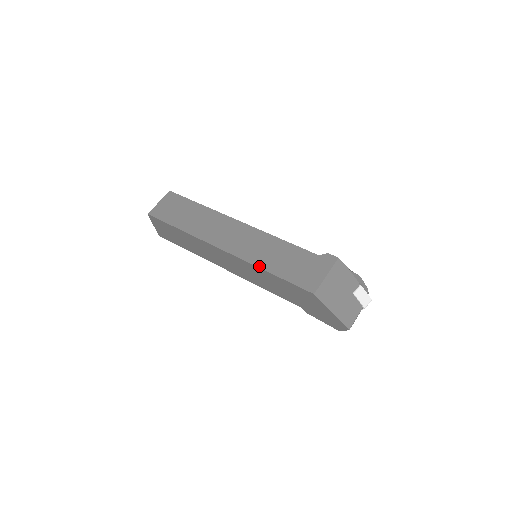
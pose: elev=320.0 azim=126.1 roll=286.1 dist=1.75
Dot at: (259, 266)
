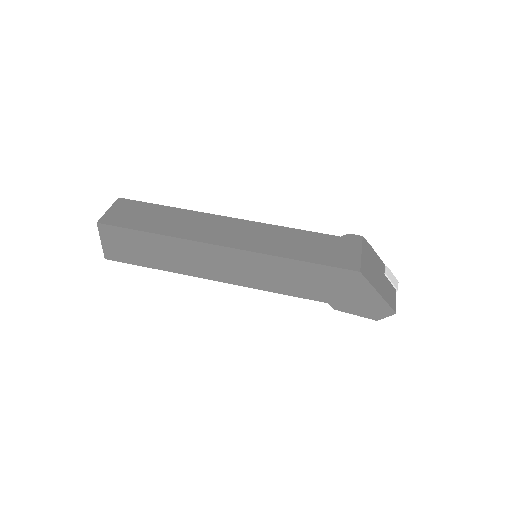
Dot at: (280, 255)
